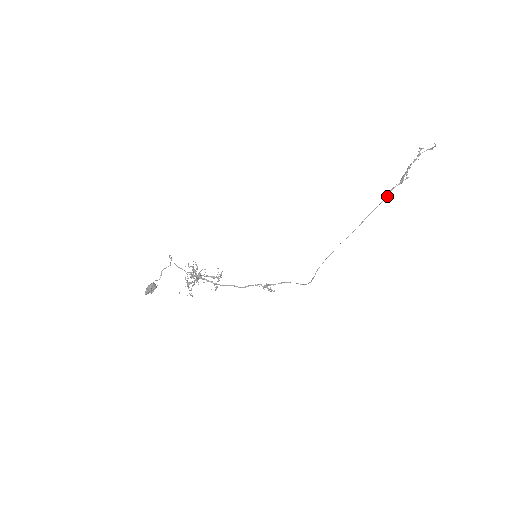
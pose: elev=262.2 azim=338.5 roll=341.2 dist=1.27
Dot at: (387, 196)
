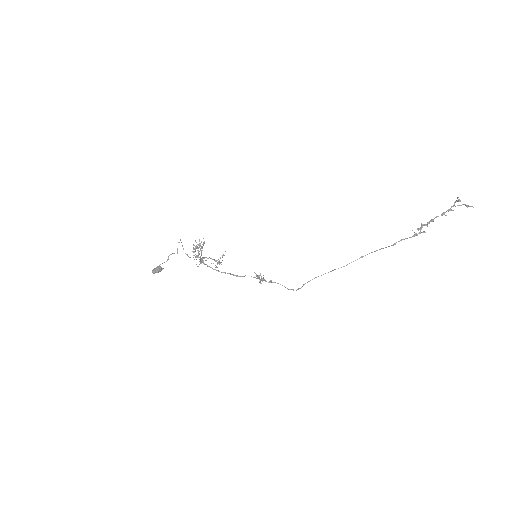
Dot at: (395, 244)
